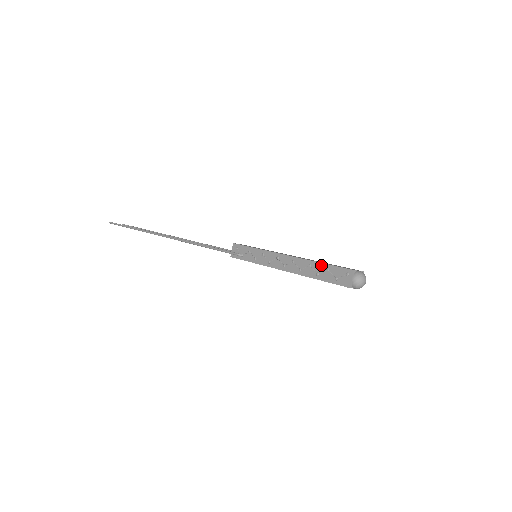
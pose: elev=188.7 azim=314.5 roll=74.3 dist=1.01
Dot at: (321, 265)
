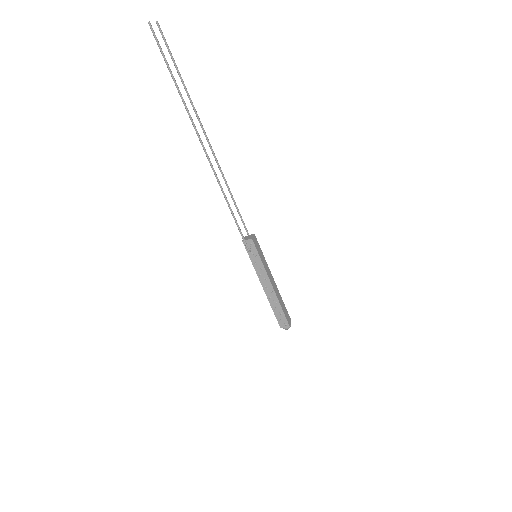
Dot at: (281, 309)
